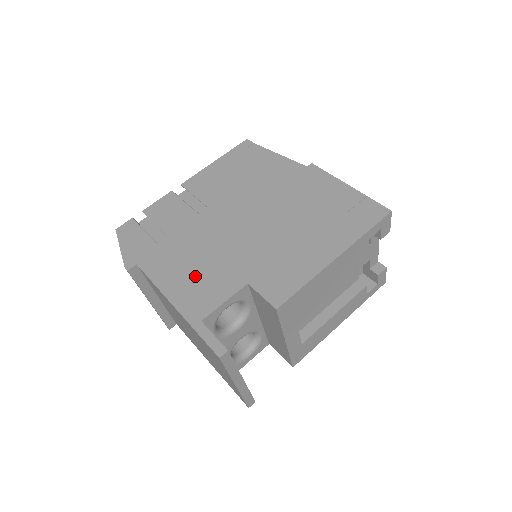
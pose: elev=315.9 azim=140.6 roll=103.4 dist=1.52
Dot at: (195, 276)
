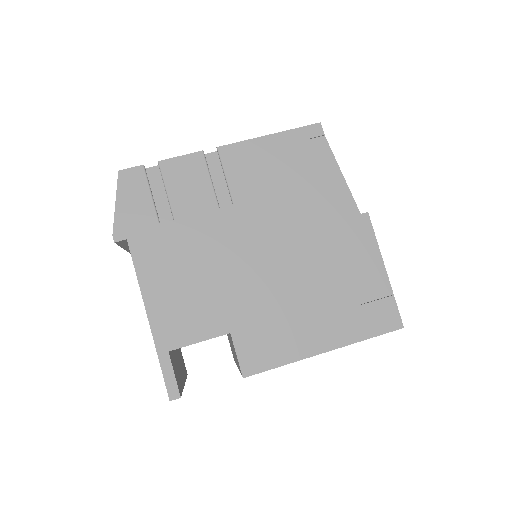
Dot at: (183, 293)
